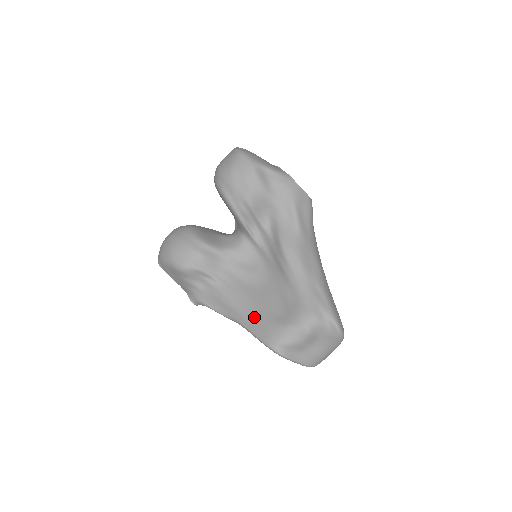
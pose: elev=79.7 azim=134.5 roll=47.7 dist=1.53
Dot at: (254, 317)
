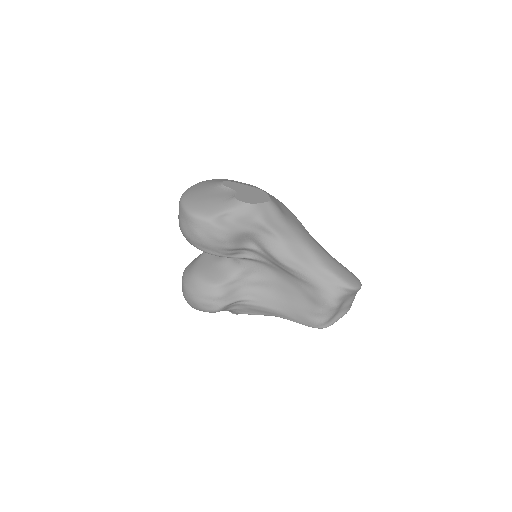
Dot at: (291, 313)
